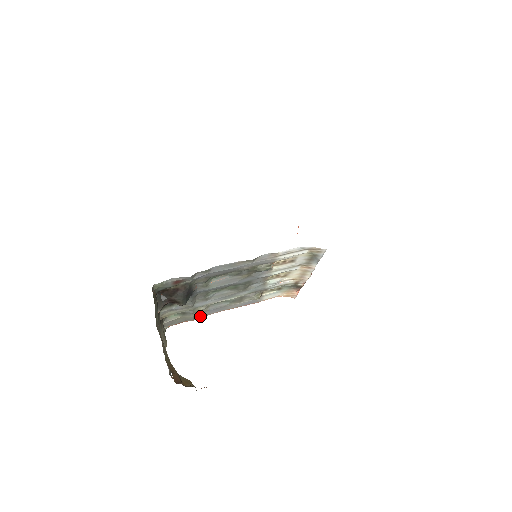
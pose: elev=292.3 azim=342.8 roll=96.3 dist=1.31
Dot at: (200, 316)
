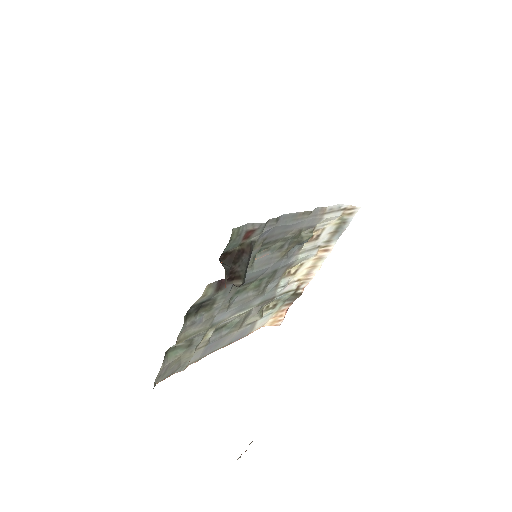
Dot at: (192, 361)
